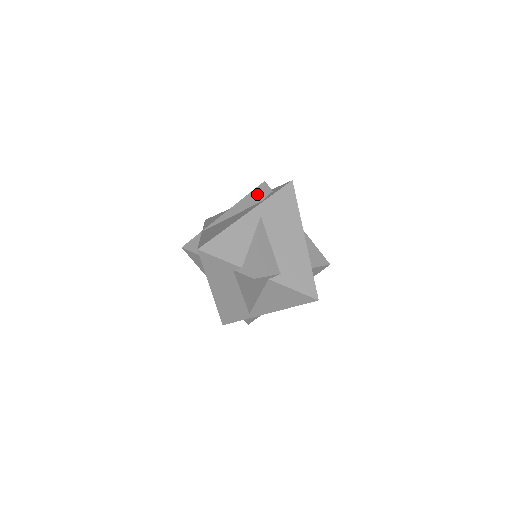
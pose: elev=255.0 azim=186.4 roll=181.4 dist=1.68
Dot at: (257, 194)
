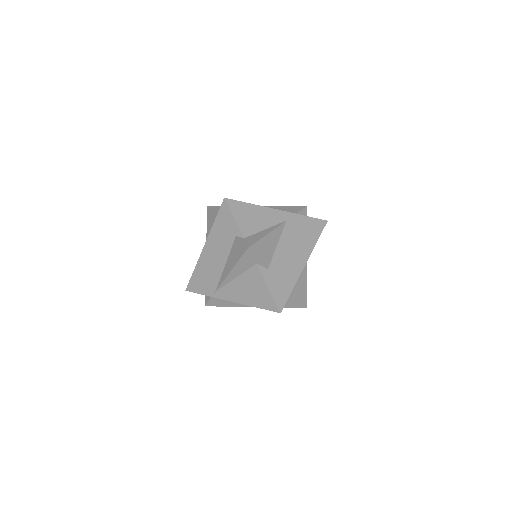
Dot at: (295, 209)
